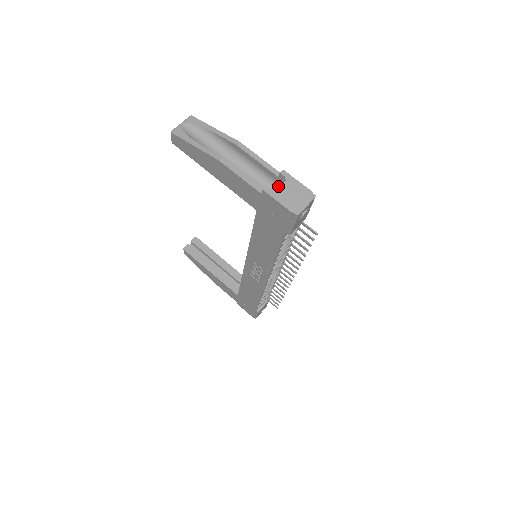
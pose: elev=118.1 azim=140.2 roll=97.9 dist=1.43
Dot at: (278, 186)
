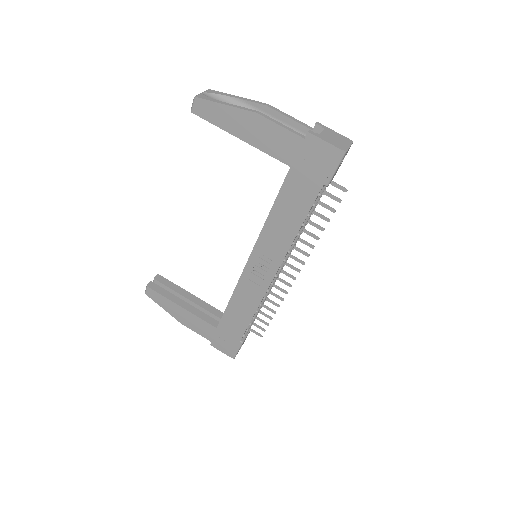
Dot at: occluded
